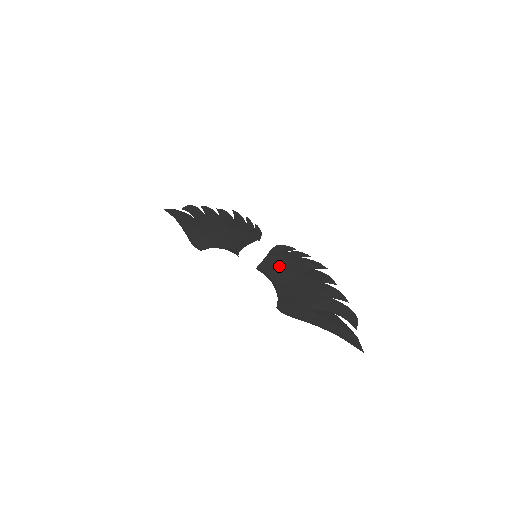
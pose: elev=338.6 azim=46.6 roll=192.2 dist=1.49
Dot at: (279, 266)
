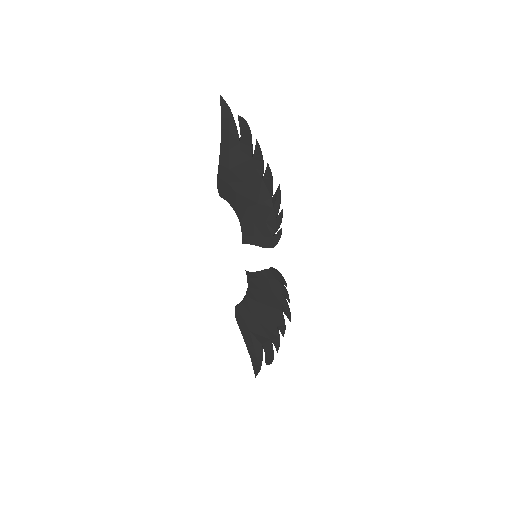
Dot at: (261, 287)
